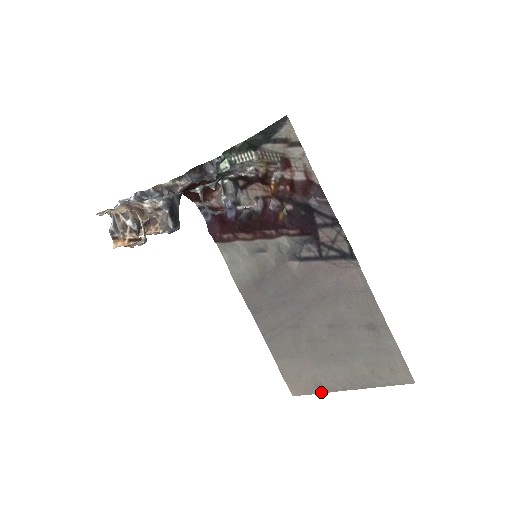
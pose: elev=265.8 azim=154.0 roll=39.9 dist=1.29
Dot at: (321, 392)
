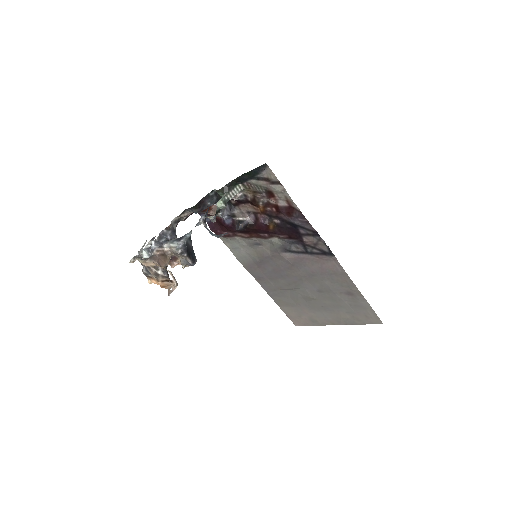
Dot at: (317, 325)
